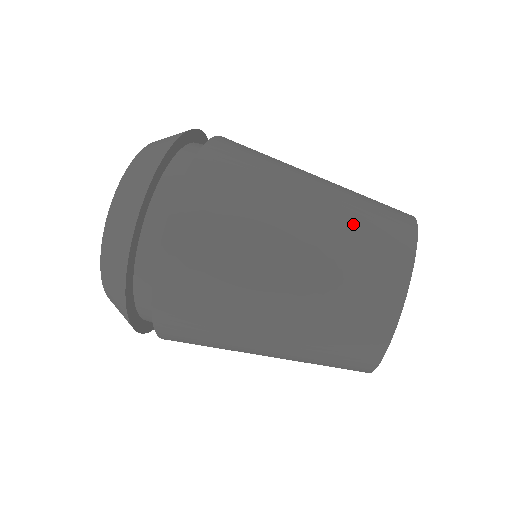
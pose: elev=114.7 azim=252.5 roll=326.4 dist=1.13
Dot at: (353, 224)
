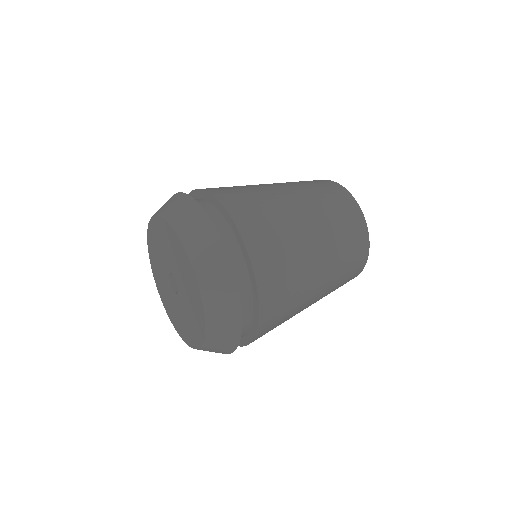
Dot at: occluded
